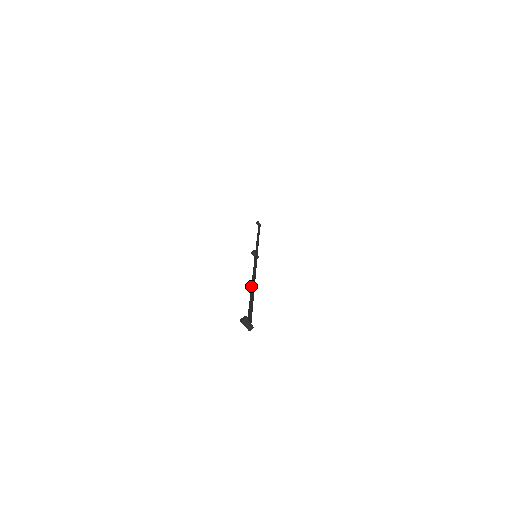
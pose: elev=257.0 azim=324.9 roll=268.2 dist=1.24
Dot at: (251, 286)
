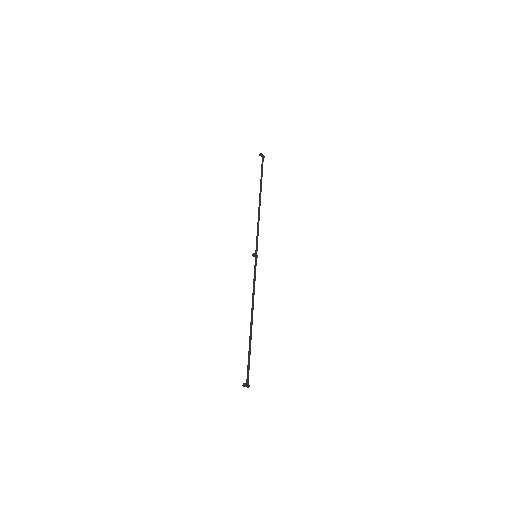
Dot at: (250, 325)
